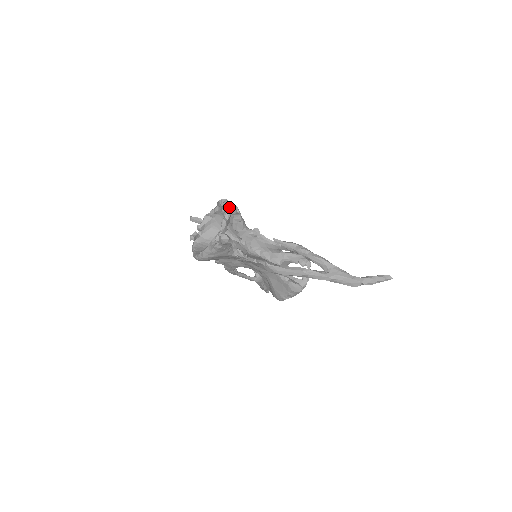
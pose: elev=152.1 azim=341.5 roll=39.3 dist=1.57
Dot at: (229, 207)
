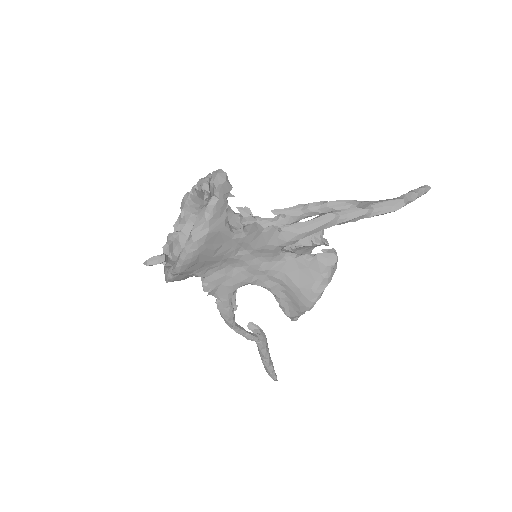
Dot at: occluded
